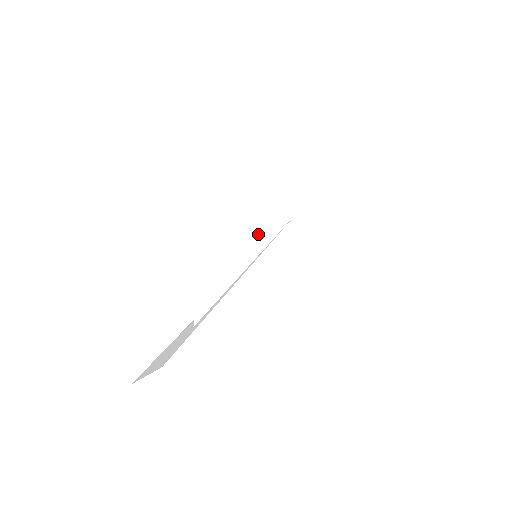
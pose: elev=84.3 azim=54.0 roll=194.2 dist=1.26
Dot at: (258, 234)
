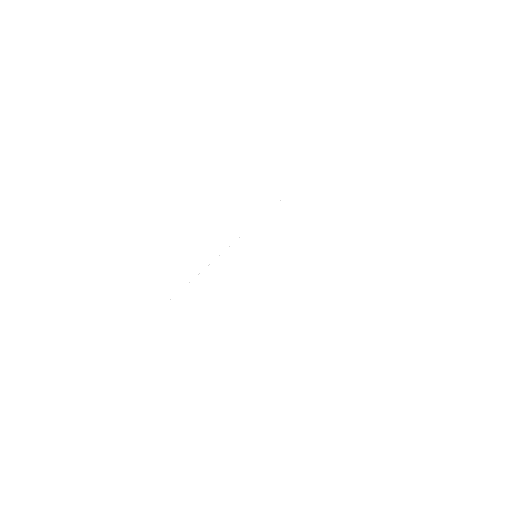
Dot at: occluded
